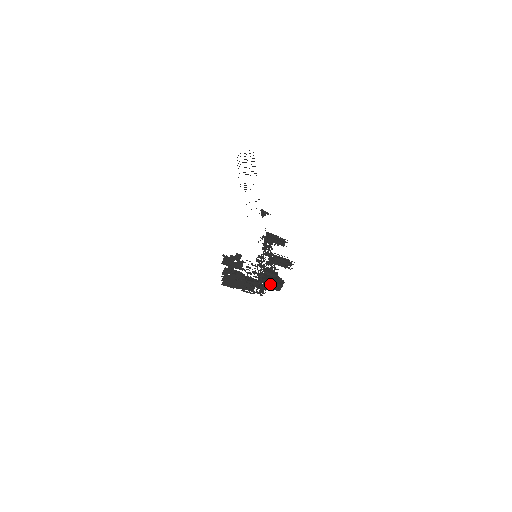
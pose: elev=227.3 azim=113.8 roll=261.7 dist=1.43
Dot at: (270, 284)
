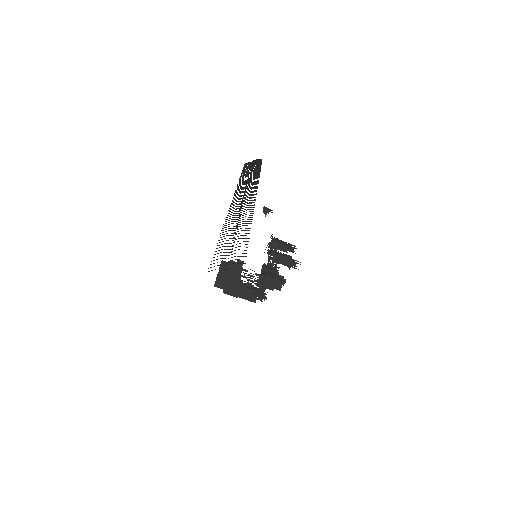
Dot at: (268, 281)
